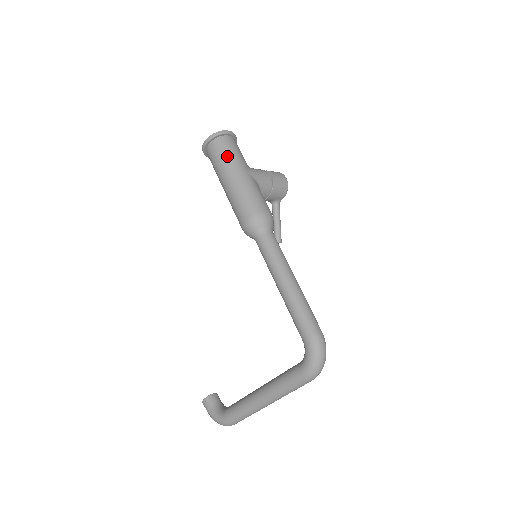
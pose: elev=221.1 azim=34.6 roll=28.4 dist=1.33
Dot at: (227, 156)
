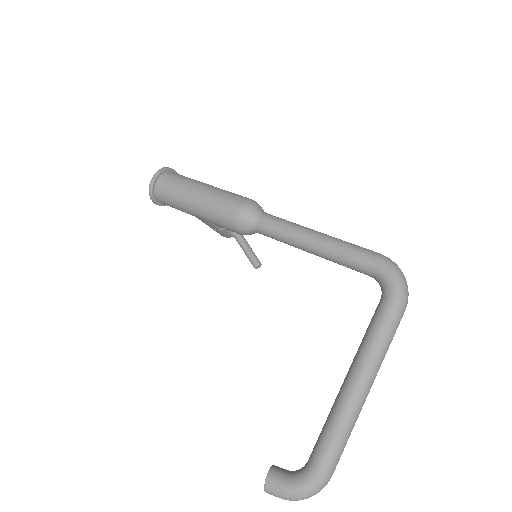
Dot at: (185, 179)
